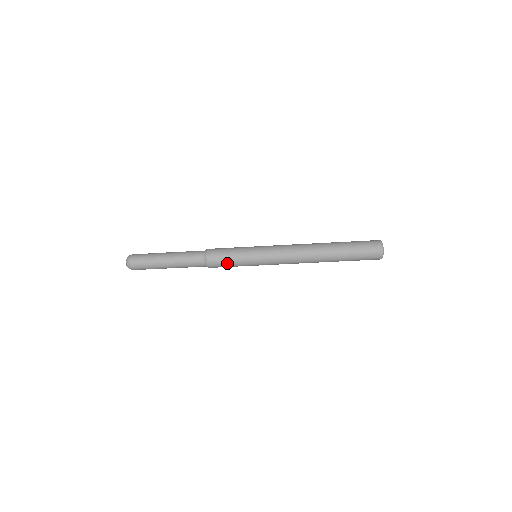
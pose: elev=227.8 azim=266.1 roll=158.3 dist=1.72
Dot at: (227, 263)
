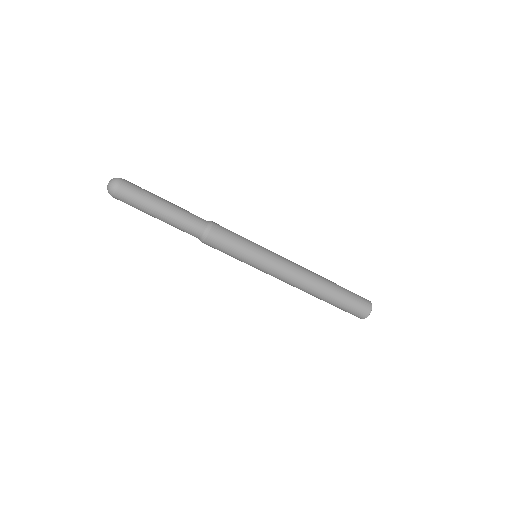
Dot at: (229, 246)
